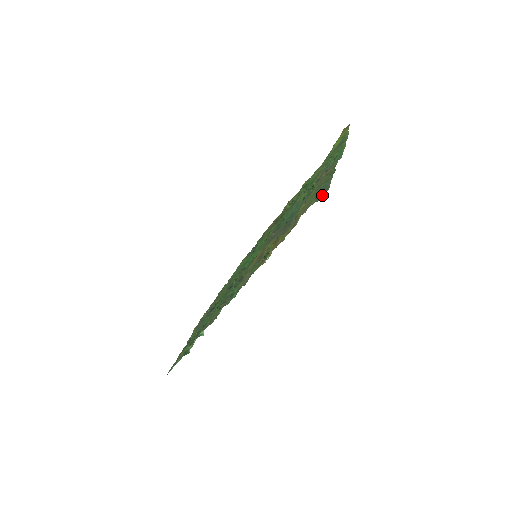
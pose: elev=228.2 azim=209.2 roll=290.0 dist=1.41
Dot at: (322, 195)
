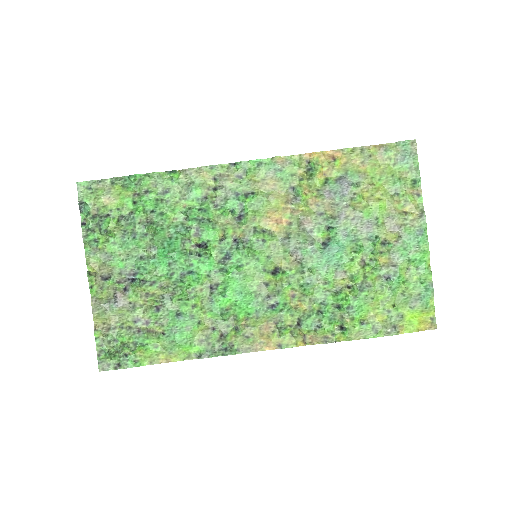
Dot at: (405, 141)
